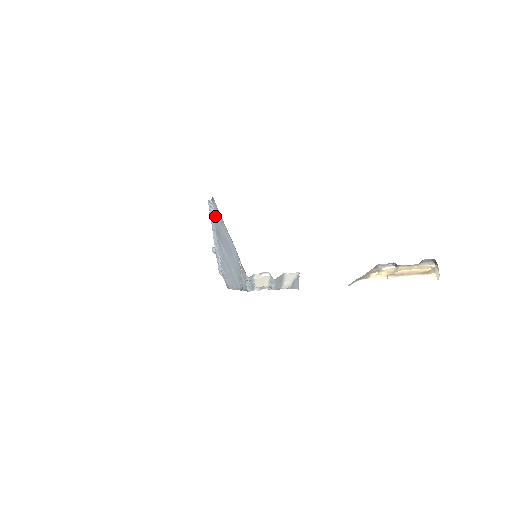
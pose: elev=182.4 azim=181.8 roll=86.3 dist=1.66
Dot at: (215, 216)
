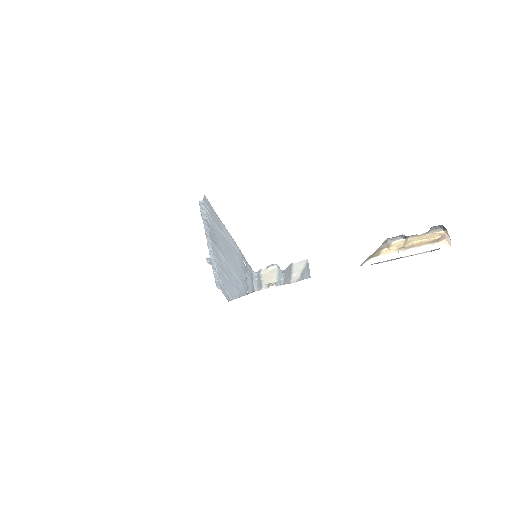
Dot at: (208, 218)
